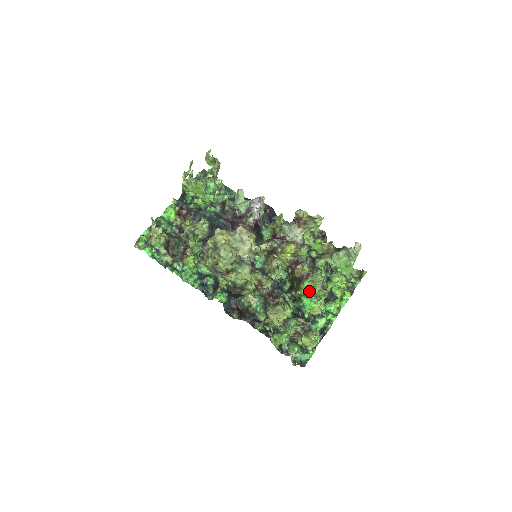
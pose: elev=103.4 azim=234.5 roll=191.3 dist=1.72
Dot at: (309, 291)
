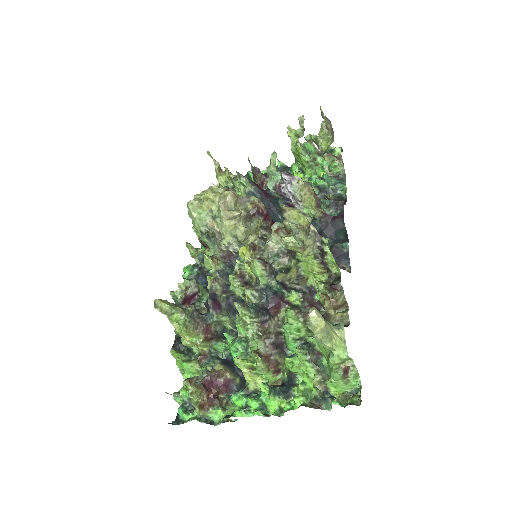
Dot at: (249, 340)
